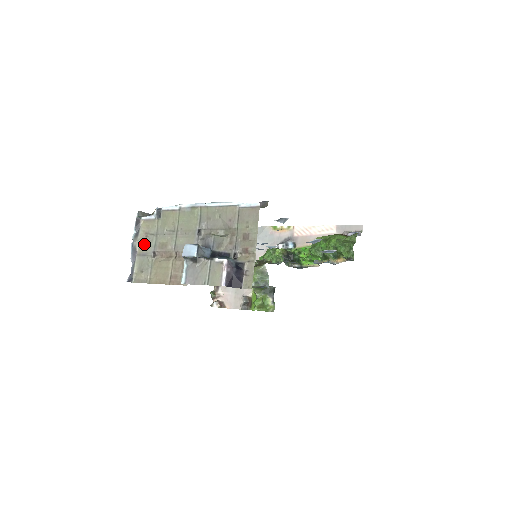
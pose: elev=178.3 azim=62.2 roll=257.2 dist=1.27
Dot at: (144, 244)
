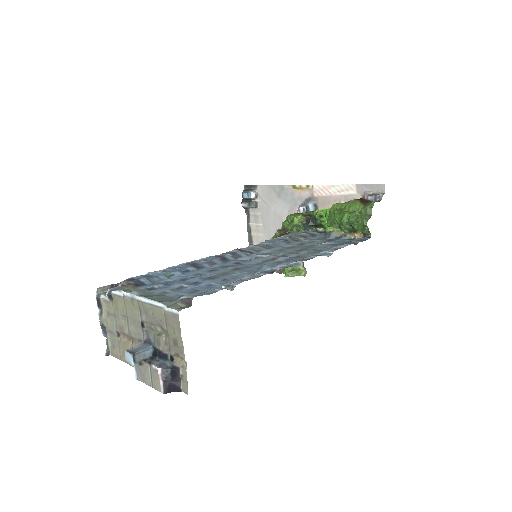
Dot at: (109, 322)
